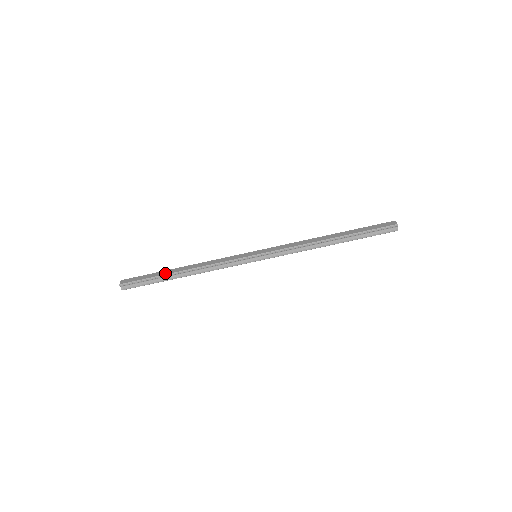
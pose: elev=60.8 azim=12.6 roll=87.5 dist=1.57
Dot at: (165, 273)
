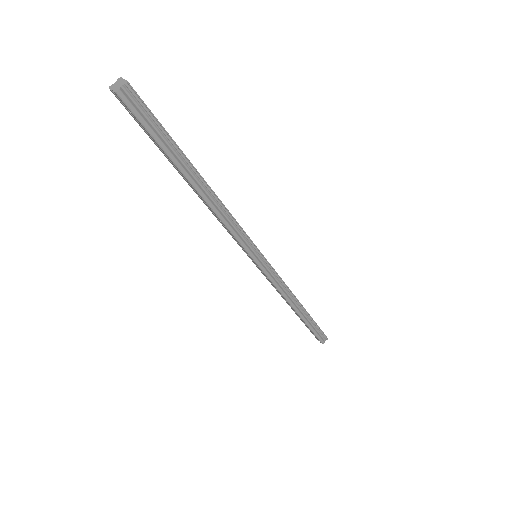
Dot at: occluded
